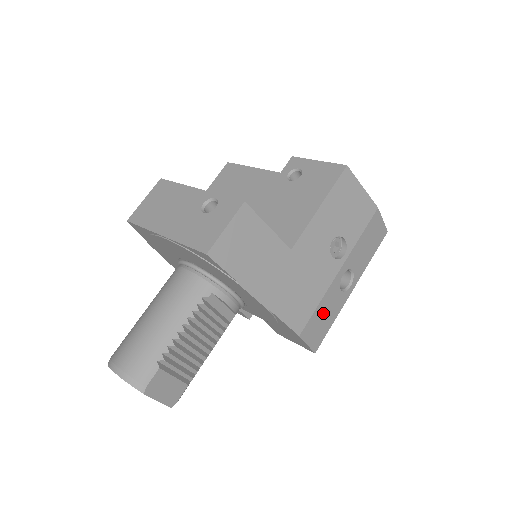
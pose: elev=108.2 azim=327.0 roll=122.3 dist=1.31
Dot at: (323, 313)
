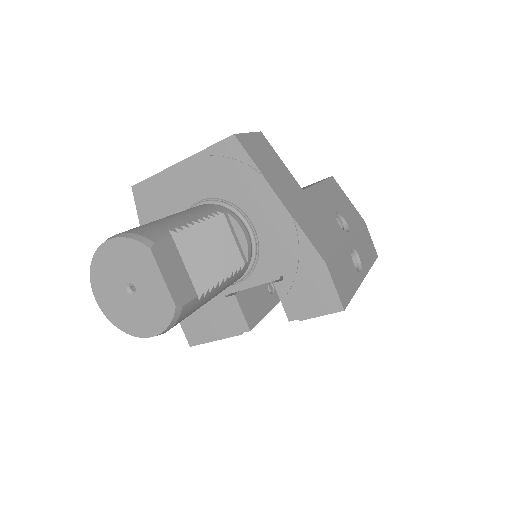
Dot at: (343, 268)
